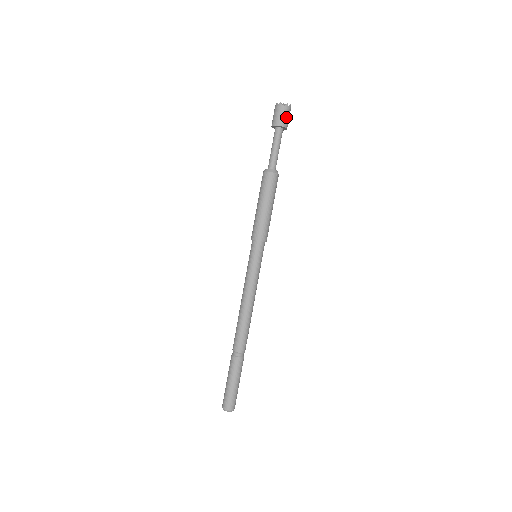
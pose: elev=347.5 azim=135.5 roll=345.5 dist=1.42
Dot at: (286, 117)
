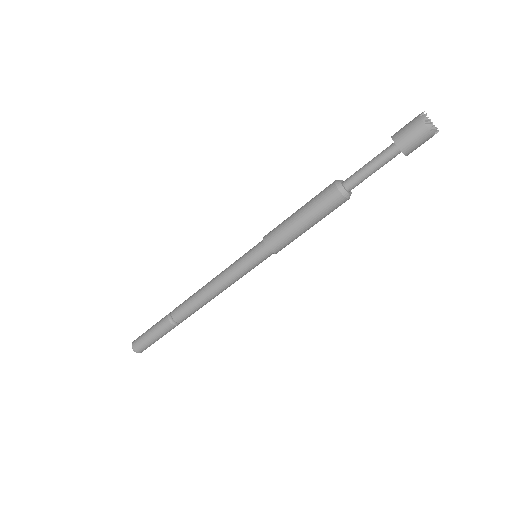
Dot at: (415, 140)
